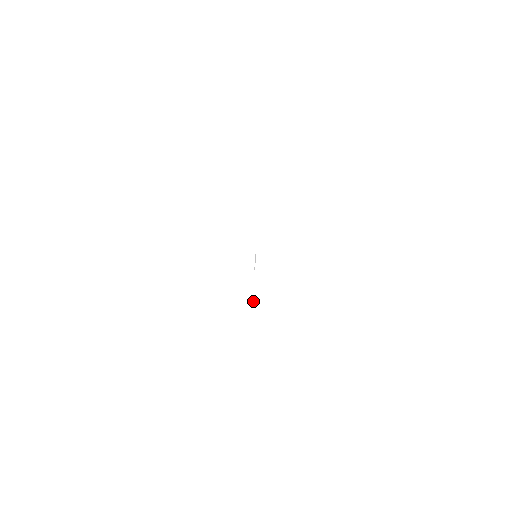
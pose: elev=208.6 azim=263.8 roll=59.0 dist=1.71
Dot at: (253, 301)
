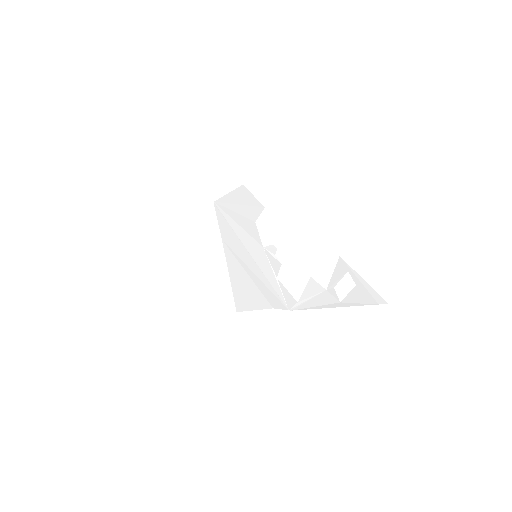
Dot at: (282, 294)
